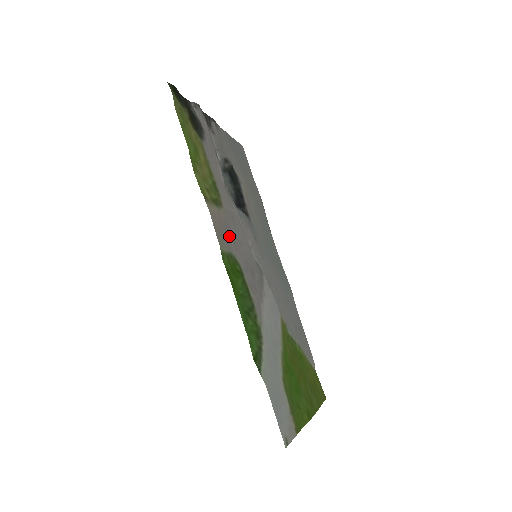
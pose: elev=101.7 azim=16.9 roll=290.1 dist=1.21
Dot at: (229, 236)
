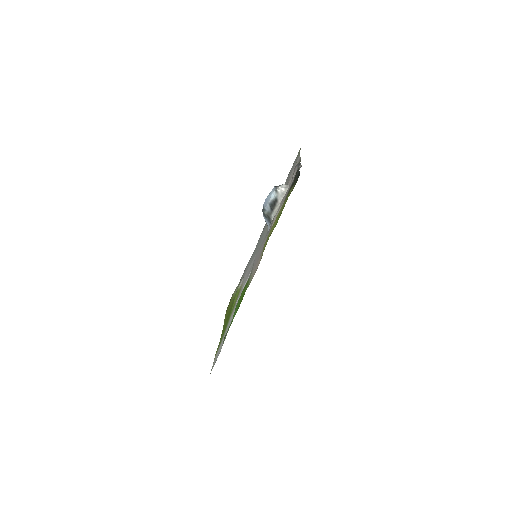
Dot at: occluded
